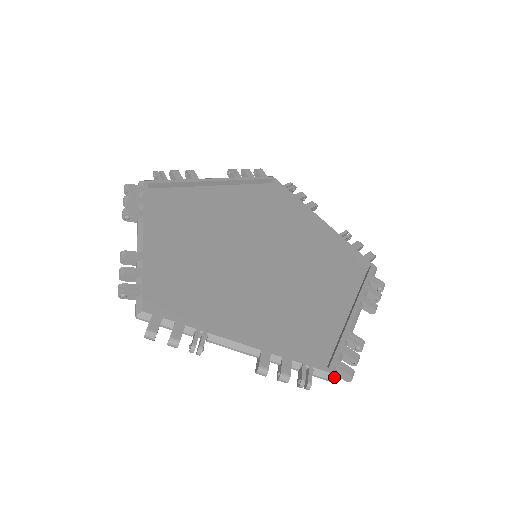
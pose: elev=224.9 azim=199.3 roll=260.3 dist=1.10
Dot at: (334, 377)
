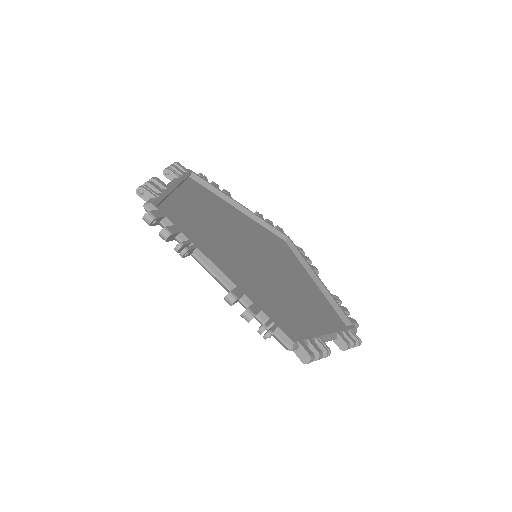
Dot at: (294, 348)
